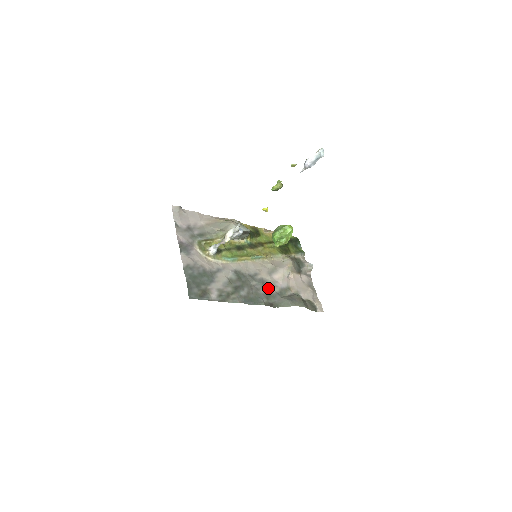
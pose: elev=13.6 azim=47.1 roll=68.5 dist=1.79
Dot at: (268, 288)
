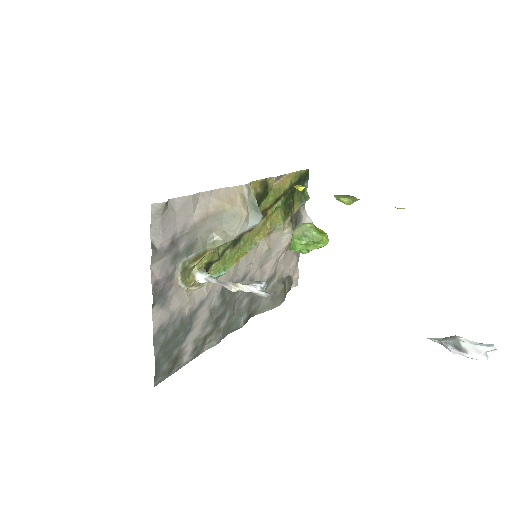
Dot at: occluded
